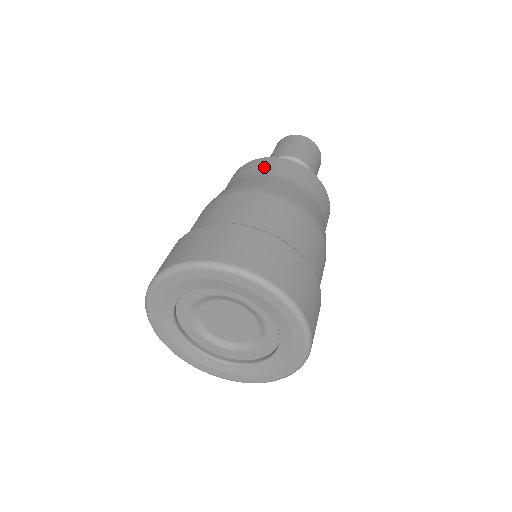
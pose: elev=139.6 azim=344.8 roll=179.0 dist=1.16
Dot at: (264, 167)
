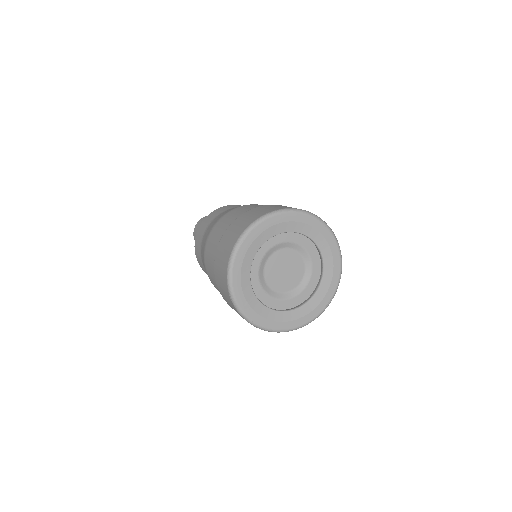
Dot at: (210, 219)
